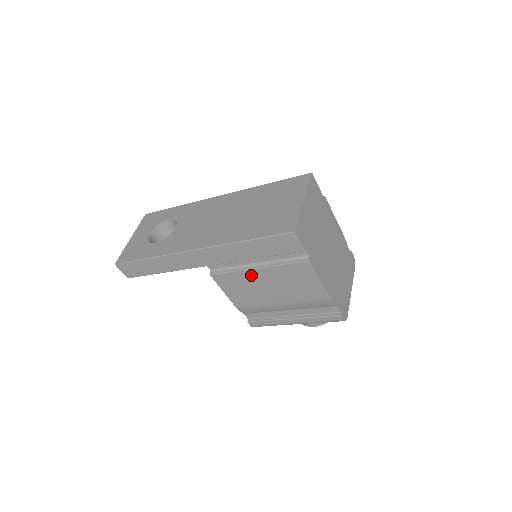
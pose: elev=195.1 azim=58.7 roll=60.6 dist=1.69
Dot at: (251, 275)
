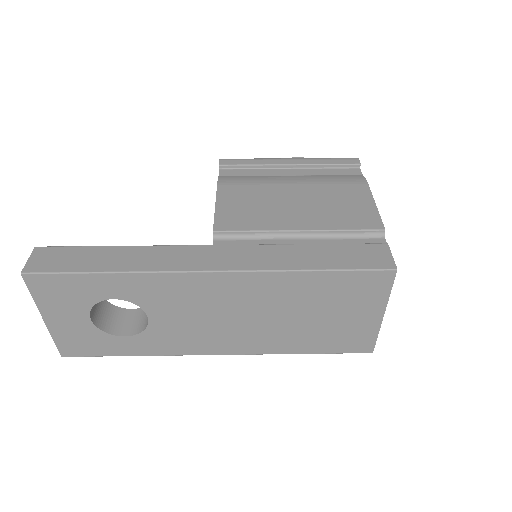
Dot at: occluded
